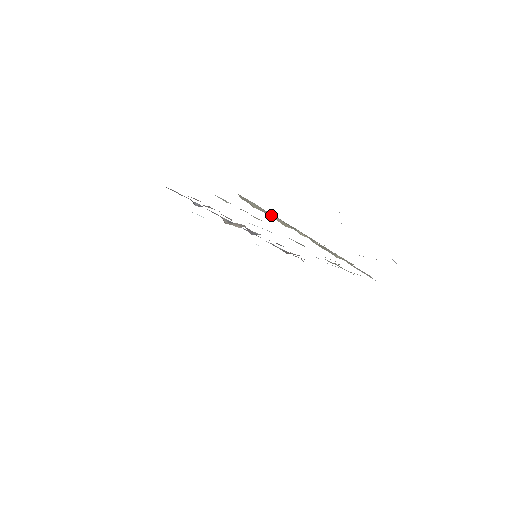
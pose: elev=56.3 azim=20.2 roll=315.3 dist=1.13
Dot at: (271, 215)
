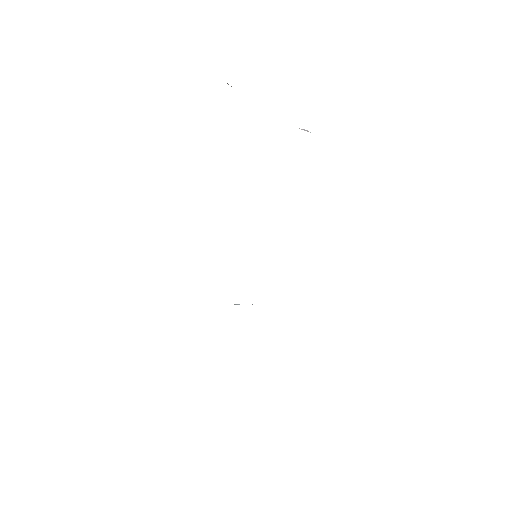
Dot at: occluded
